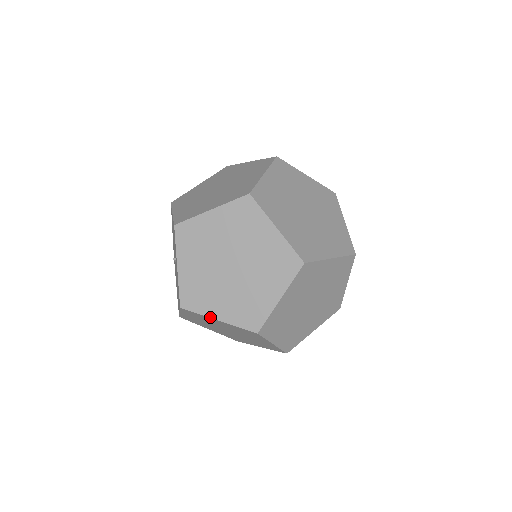
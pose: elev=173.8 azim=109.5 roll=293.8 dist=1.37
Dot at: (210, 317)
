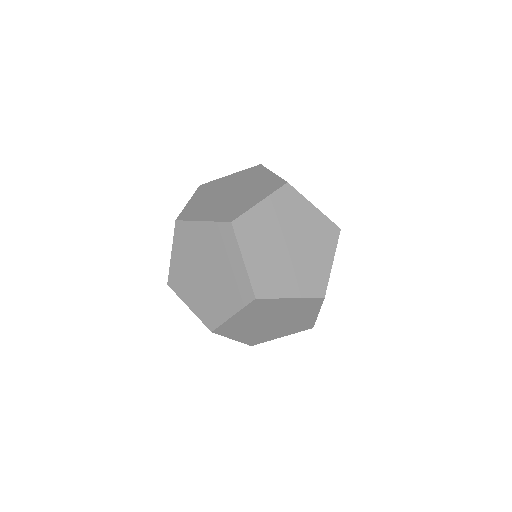
Dot at: occluded
